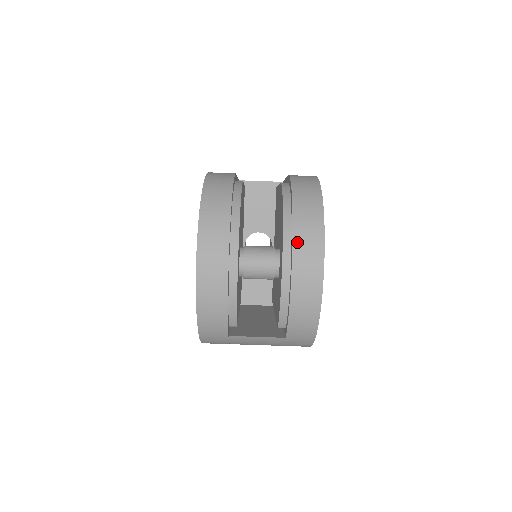
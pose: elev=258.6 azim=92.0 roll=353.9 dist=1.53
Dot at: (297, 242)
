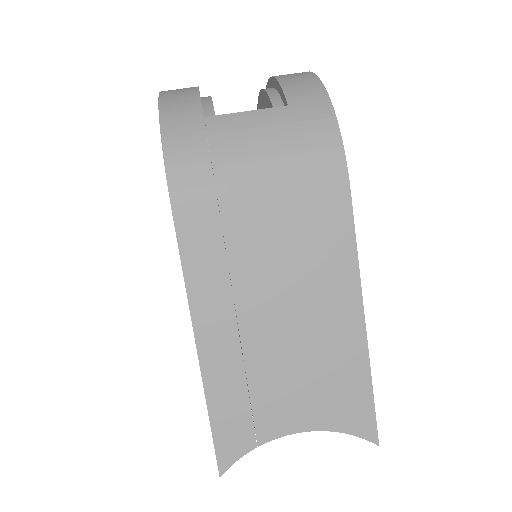
Dot at: occluded
